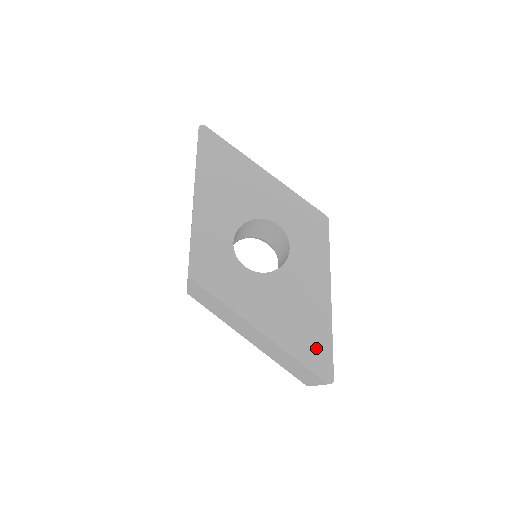
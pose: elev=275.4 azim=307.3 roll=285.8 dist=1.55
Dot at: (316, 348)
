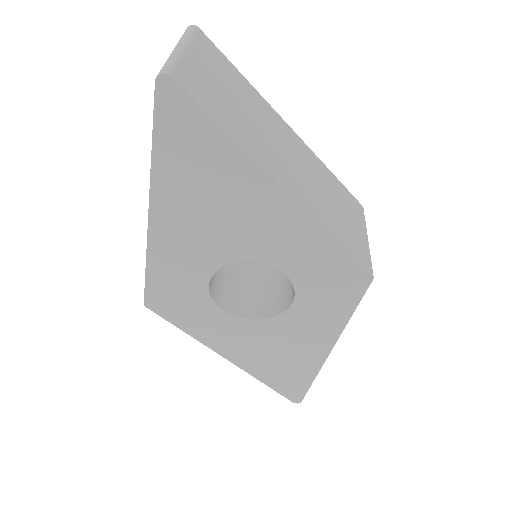
Dot at: (291, 382)
